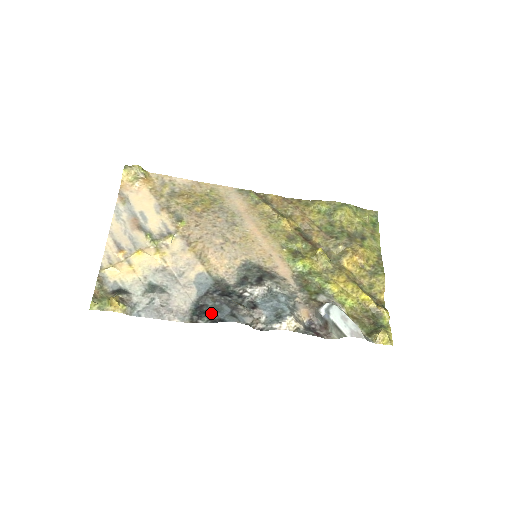
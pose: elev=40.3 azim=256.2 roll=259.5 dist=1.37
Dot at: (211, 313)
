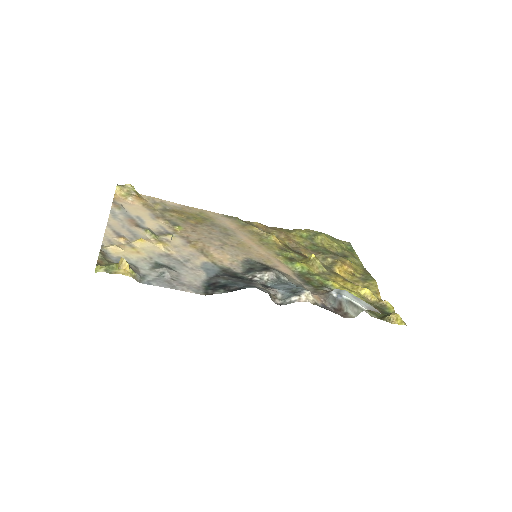
Dot at: (227, 286)
